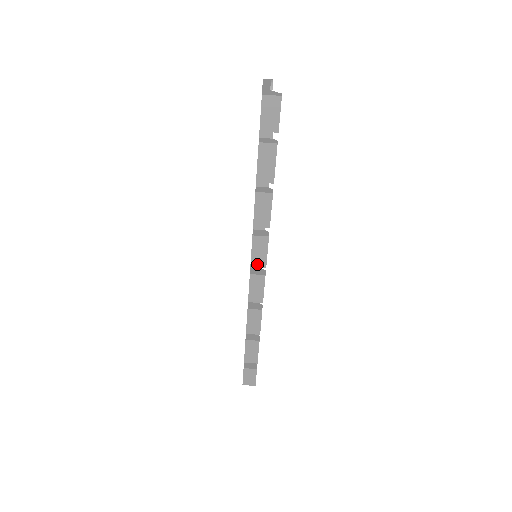
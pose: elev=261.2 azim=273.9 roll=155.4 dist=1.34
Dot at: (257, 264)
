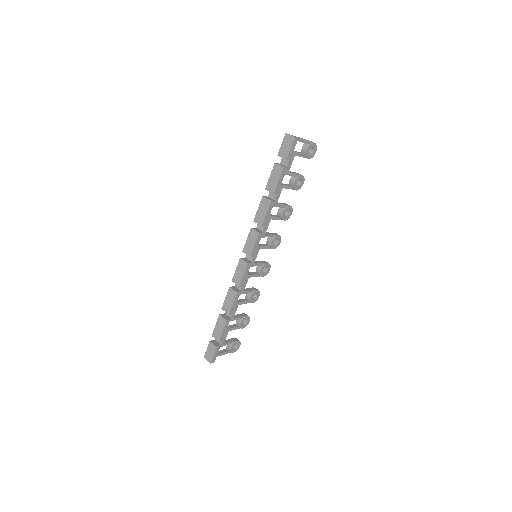
Dot at: (246, 252)
